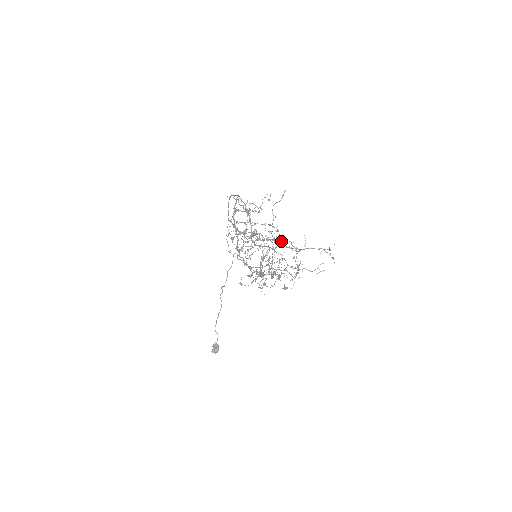
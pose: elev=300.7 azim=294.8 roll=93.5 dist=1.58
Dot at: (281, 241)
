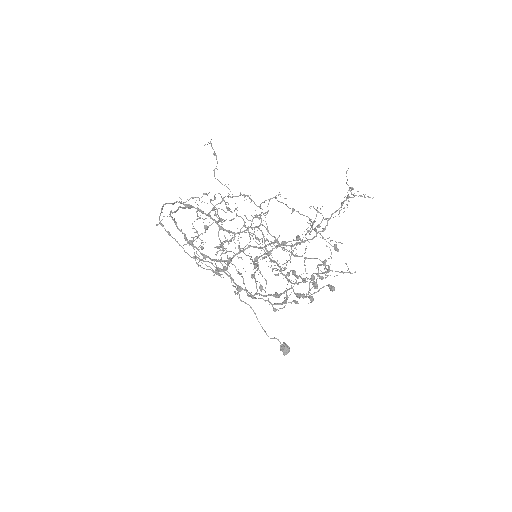
Dot at: (290, 241)
